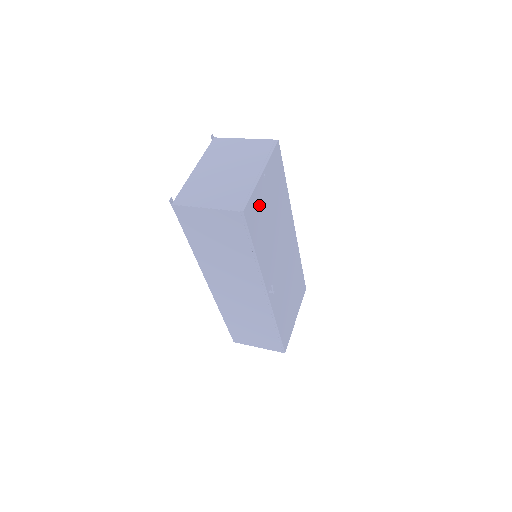
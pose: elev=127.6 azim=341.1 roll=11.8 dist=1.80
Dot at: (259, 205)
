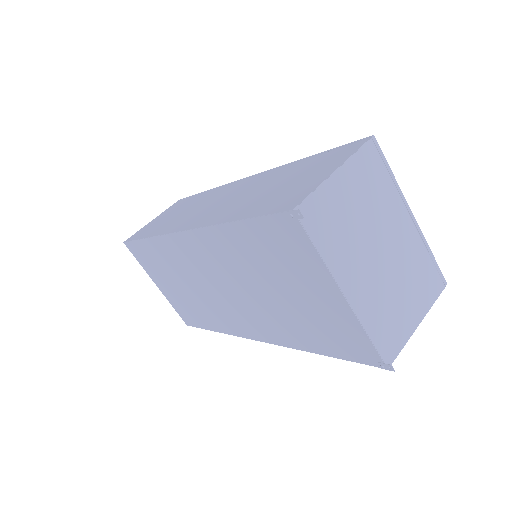
Dot at: occluded
